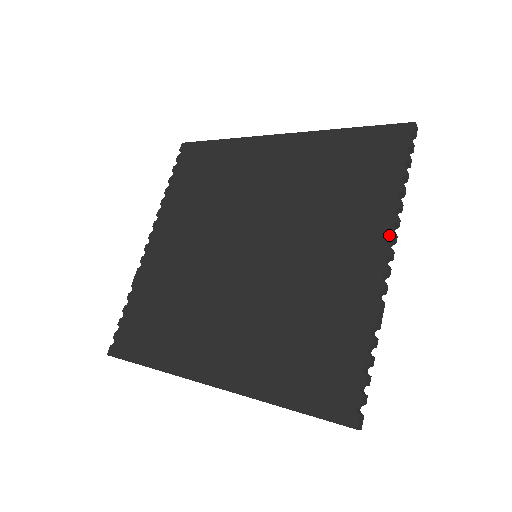
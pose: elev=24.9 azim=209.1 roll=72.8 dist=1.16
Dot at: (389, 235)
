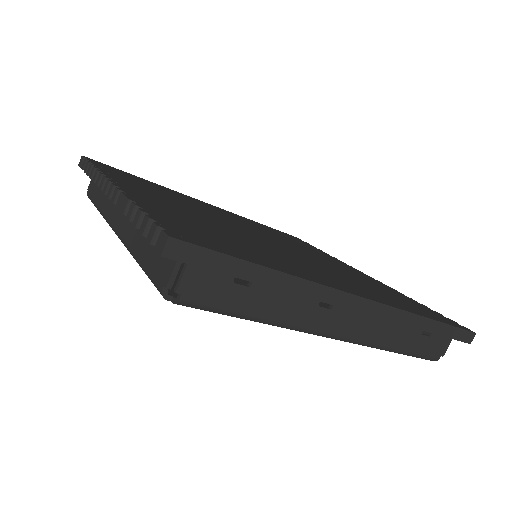
Dot at: (351, 266)
